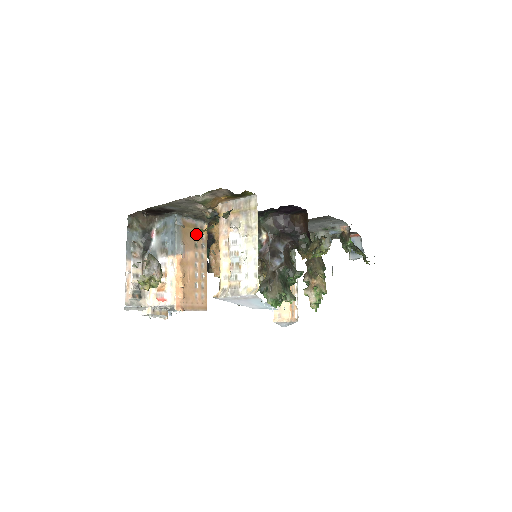
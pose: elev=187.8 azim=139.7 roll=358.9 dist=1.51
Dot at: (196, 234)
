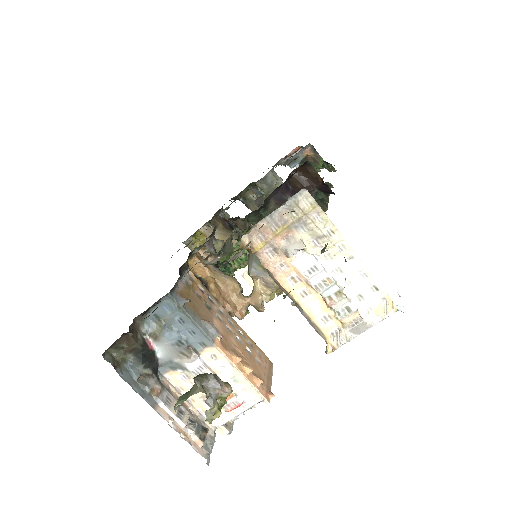
Dot at: (196, 294)
